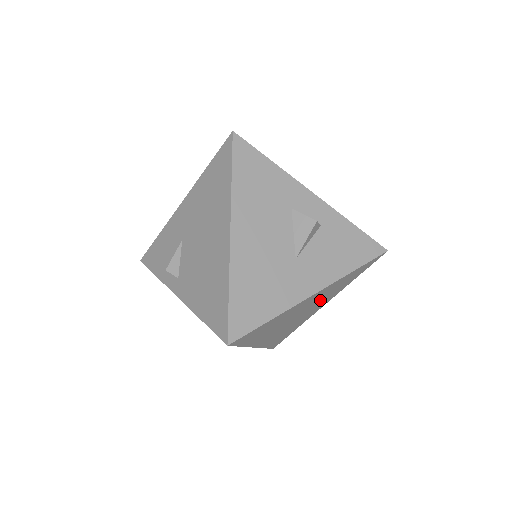
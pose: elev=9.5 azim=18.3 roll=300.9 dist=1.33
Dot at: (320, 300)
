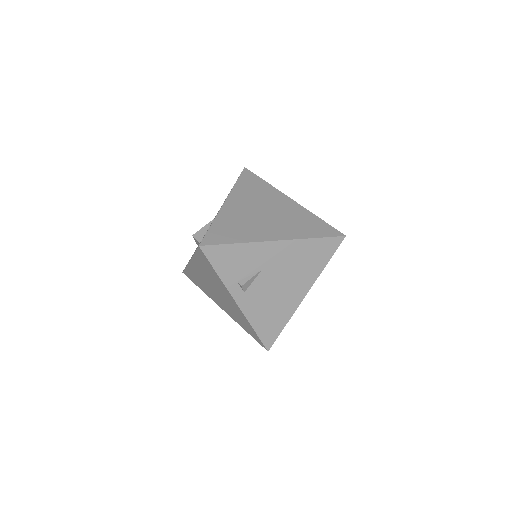
Dot at: occluded
